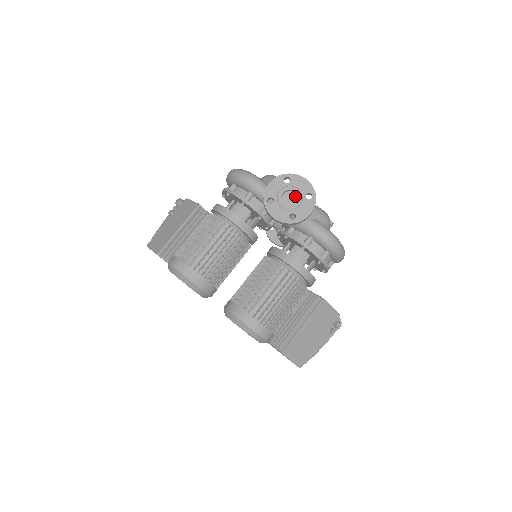
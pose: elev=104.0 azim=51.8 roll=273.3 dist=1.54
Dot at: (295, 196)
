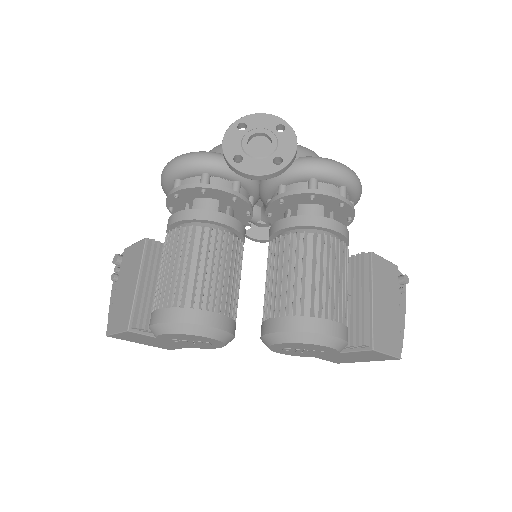
Dot at: (264, 139)
